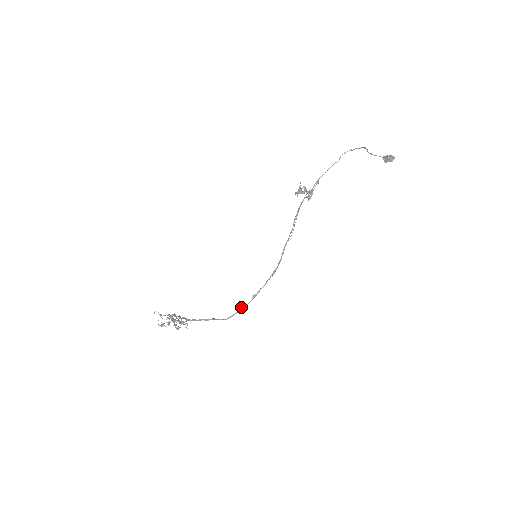
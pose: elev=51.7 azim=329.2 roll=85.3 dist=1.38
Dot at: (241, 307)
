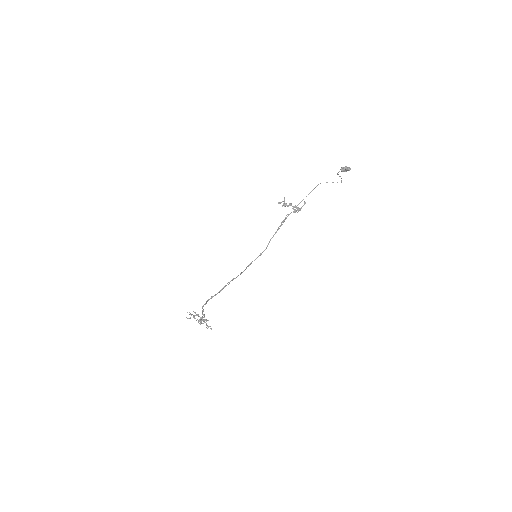
Dot at: (232, 279)
